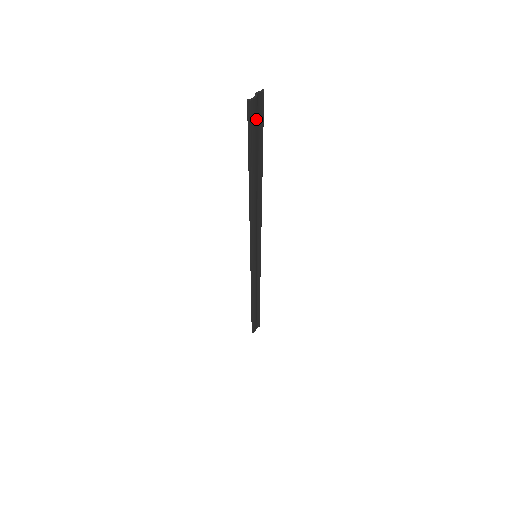
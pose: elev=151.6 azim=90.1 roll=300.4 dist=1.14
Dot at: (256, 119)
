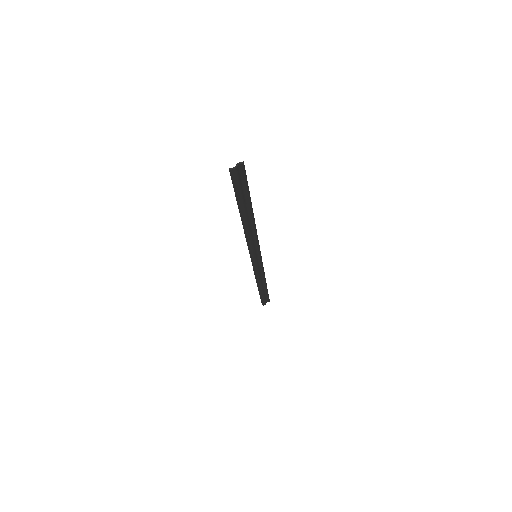
Dot at: (239, 178)
